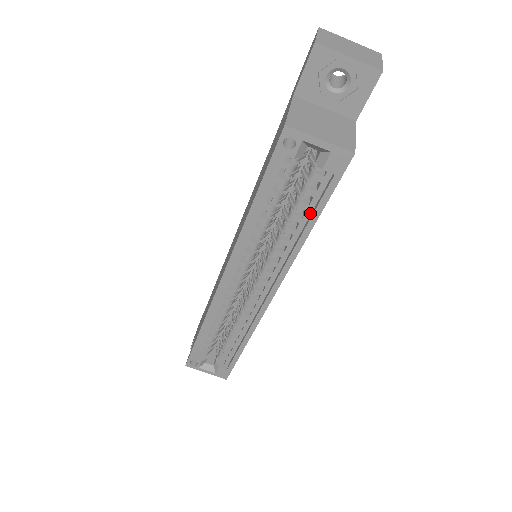
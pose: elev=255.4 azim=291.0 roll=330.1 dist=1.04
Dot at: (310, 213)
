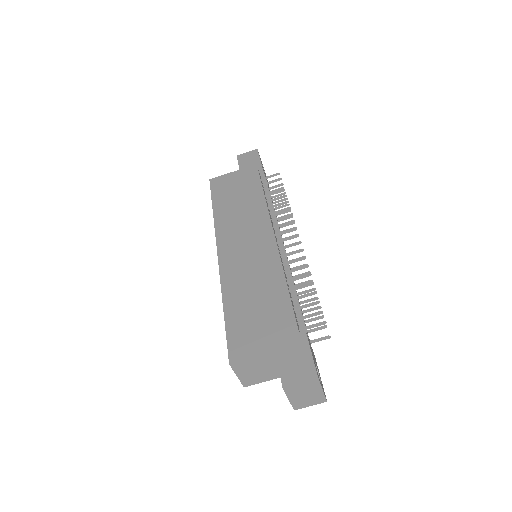
Dot at: occluded
